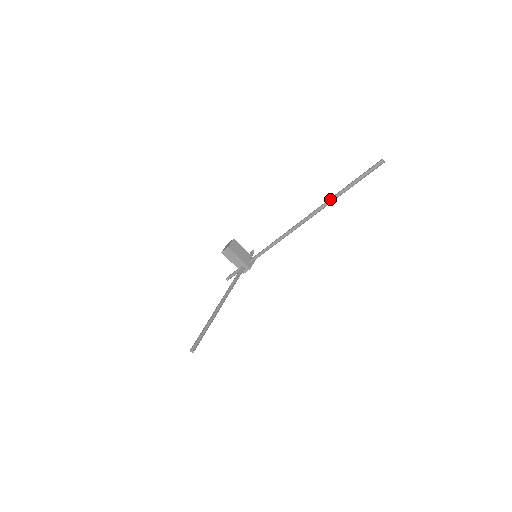
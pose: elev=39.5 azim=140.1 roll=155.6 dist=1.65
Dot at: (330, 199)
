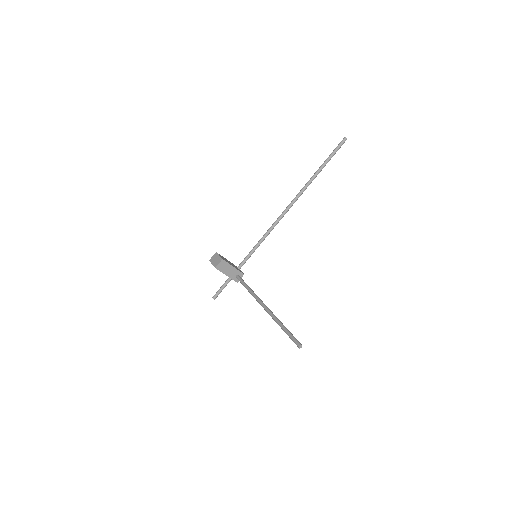
Dot at: (309, 181)
